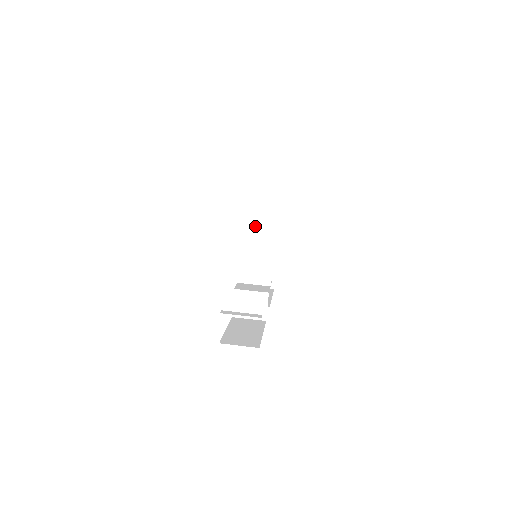
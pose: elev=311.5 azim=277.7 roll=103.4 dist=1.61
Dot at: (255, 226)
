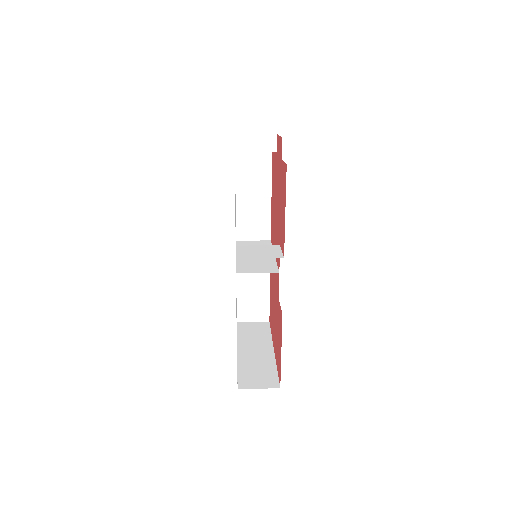
Dot at: occluded
